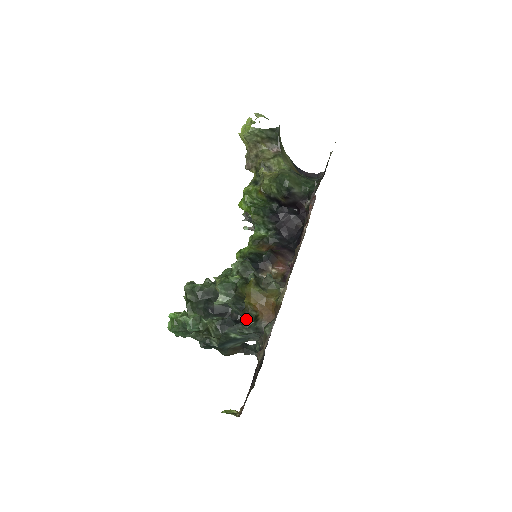
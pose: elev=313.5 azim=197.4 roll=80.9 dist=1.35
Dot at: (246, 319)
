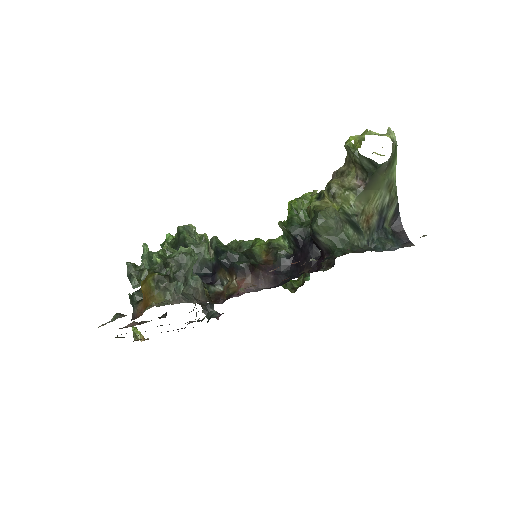
Dot at: (134, 294)
